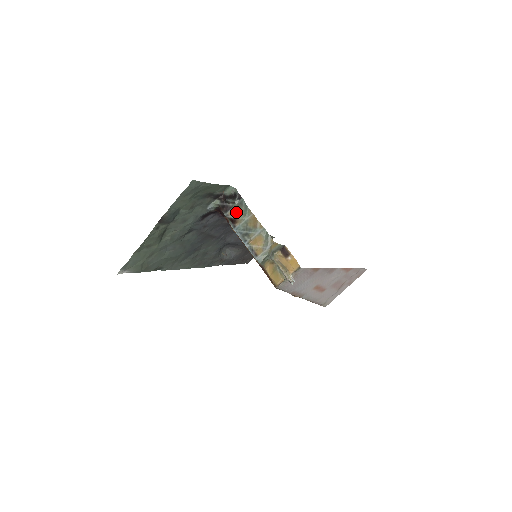
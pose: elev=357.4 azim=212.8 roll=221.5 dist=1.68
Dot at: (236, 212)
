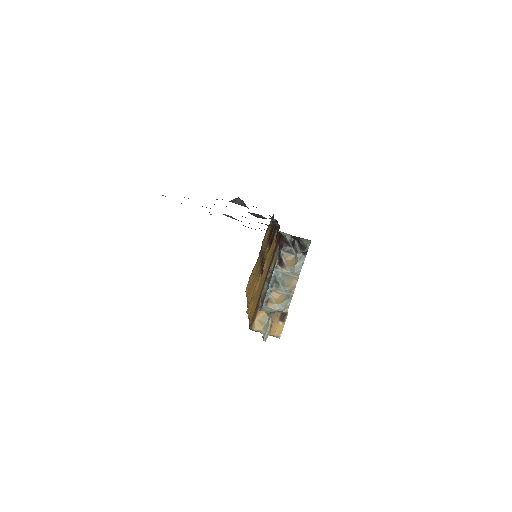
Dot at: (291, 261)
